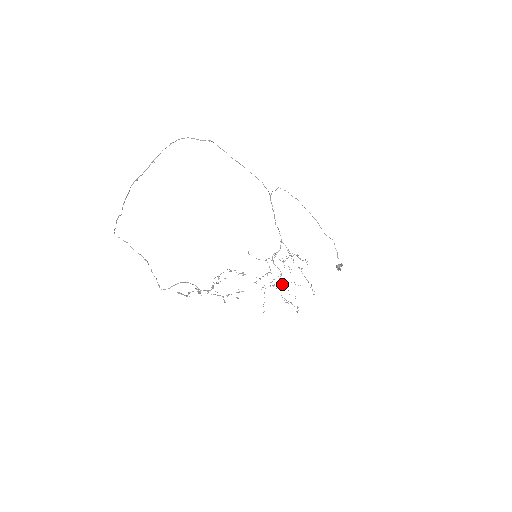
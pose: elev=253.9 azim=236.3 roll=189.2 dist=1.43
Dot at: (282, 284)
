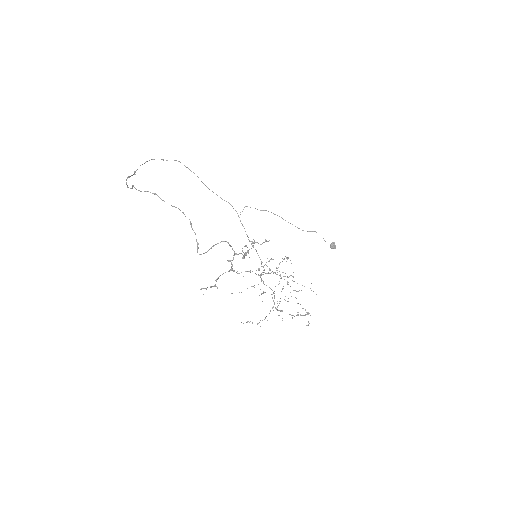
Dot at: occluded
